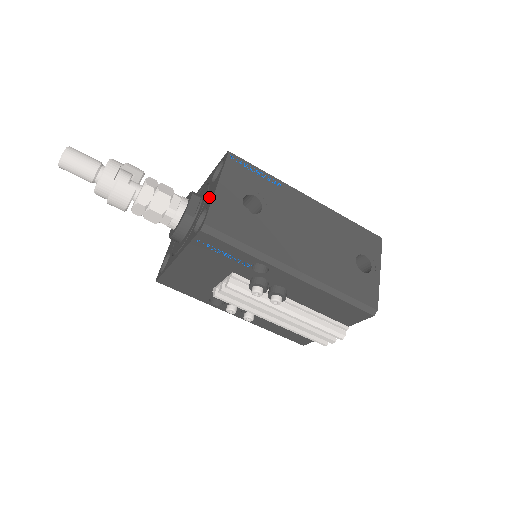
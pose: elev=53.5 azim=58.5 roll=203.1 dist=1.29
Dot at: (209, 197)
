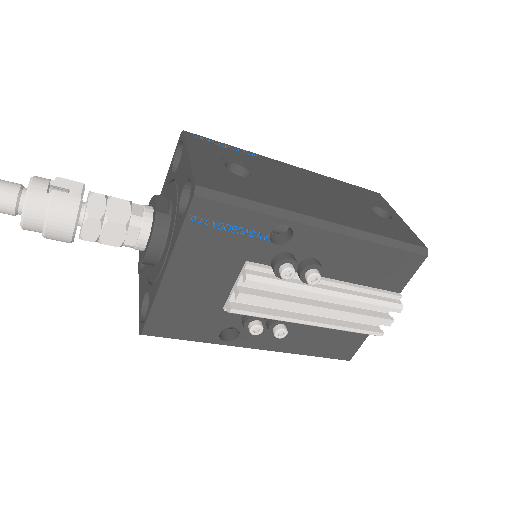
Dot at: (183, 174)
